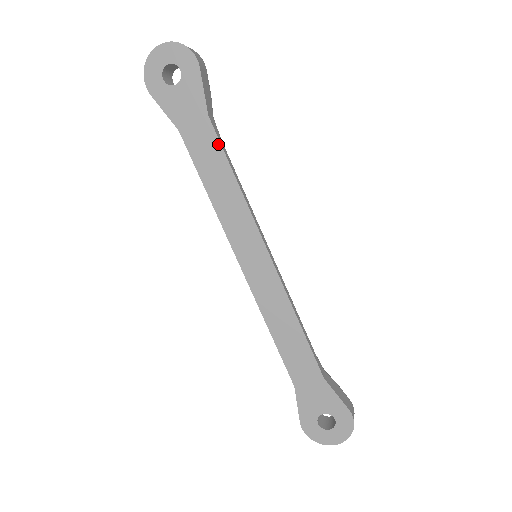
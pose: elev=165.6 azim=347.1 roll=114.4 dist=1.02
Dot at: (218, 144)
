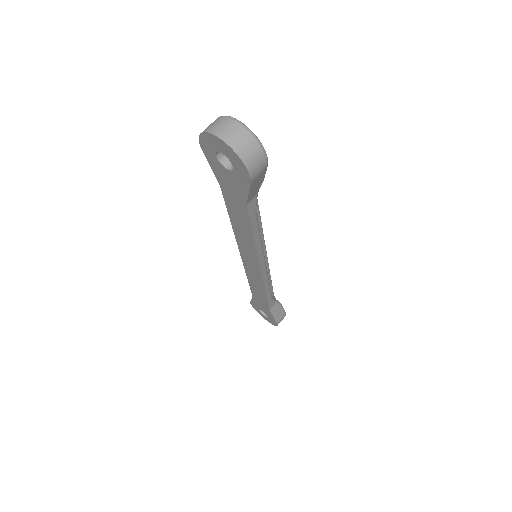
Dot at: (248, 219)
